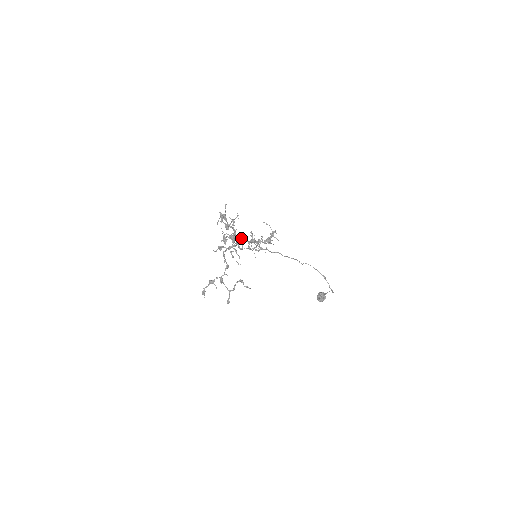
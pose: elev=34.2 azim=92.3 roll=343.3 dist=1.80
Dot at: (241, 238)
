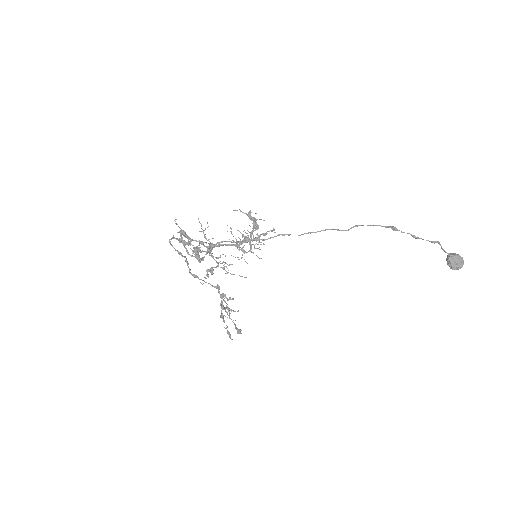
Dot at: (218, 245)
